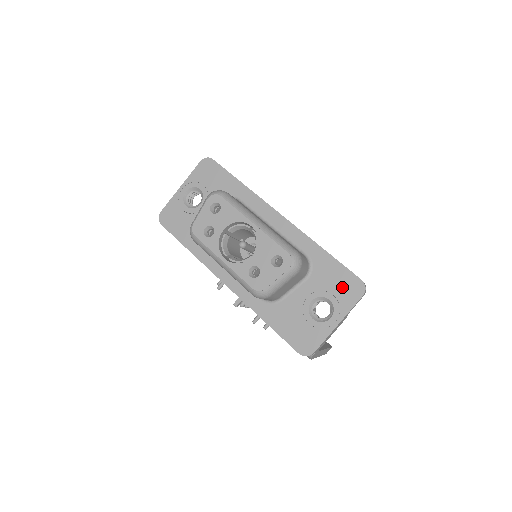
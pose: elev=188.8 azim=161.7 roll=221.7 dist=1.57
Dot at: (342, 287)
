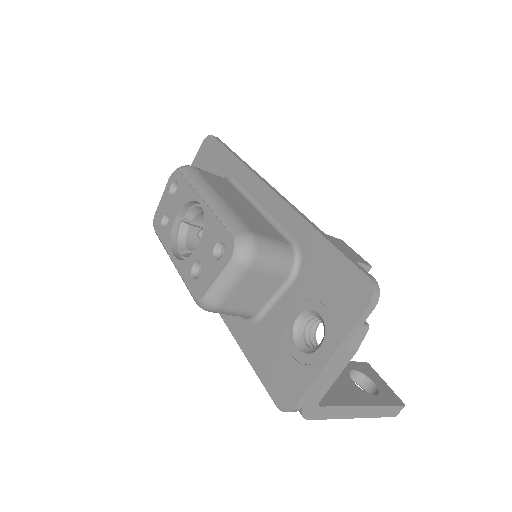
Dot at: (338, 291)
